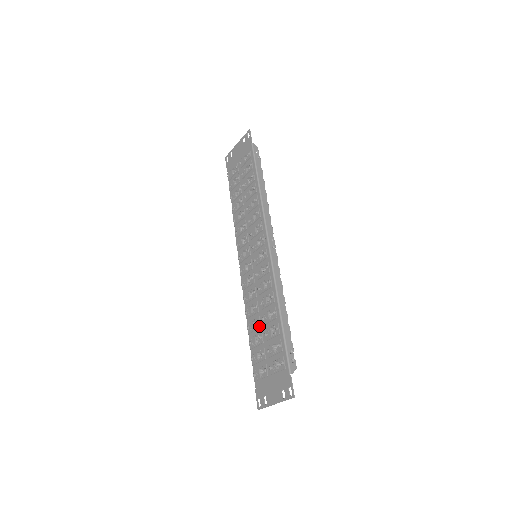
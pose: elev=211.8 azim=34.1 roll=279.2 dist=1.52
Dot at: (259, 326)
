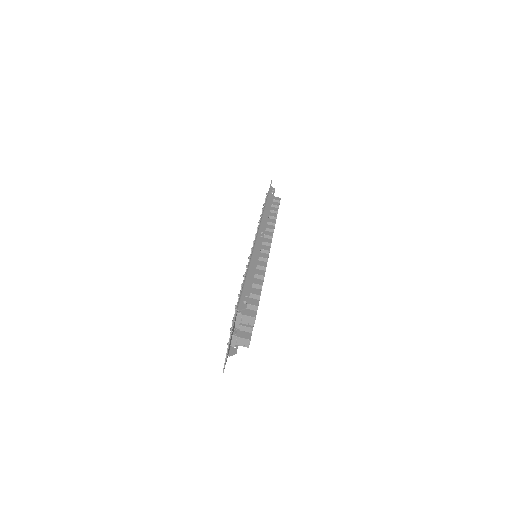
Dot at: occluded
